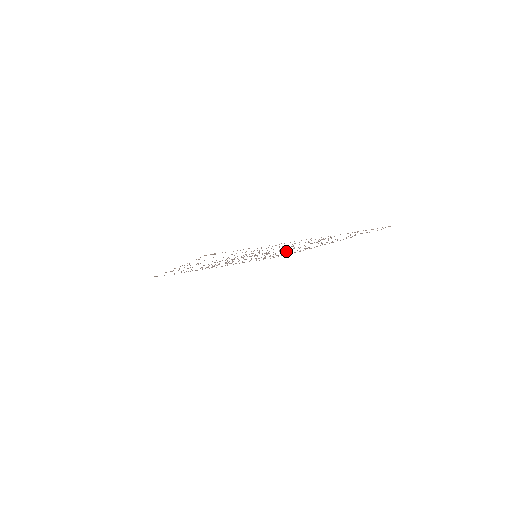
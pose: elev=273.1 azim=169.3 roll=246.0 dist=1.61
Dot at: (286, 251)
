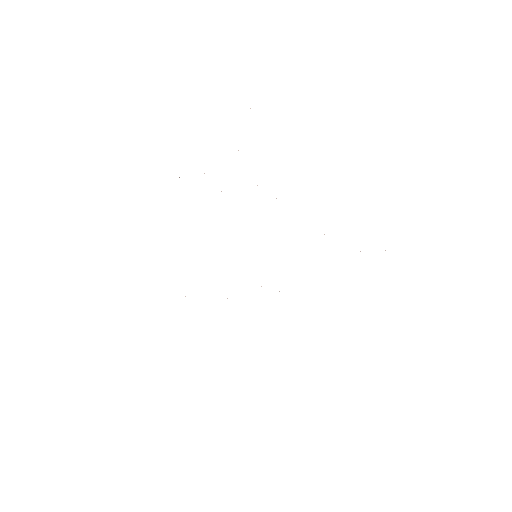
Dot at: occluded
